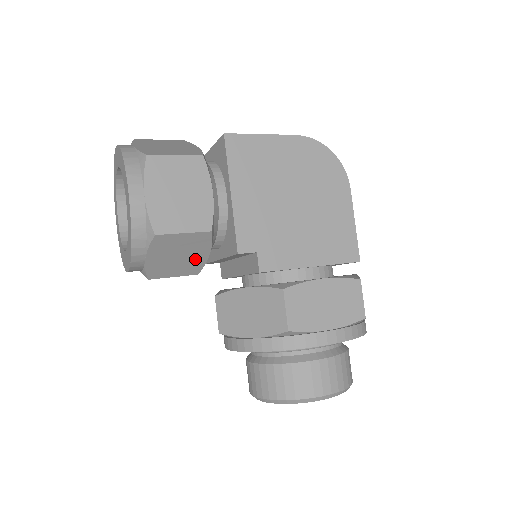
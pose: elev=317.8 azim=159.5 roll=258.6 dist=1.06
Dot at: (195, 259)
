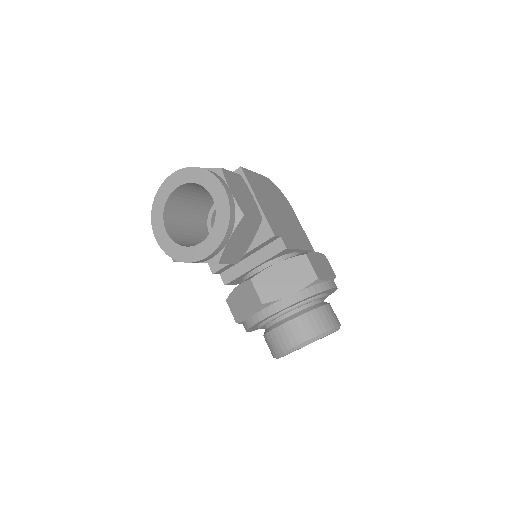
Dot at: (244, 246)
